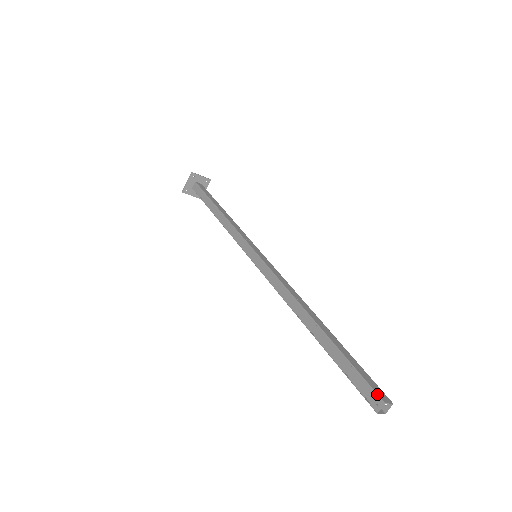
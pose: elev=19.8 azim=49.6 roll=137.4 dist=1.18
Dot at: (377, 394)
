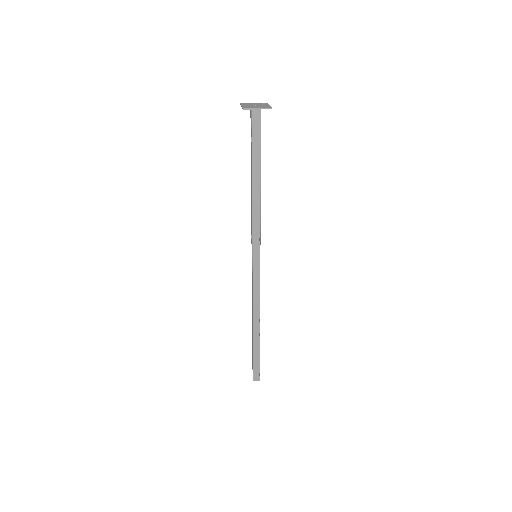
Dot at: (253, 377)
